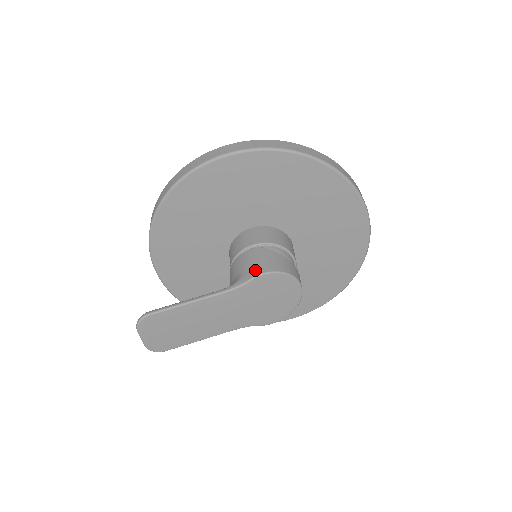
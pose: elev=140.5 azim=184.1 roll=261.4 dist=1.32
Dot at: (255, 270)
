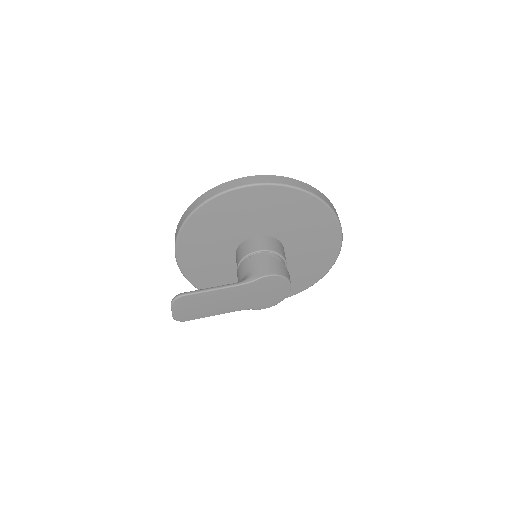
Dot at: (262, 272)
